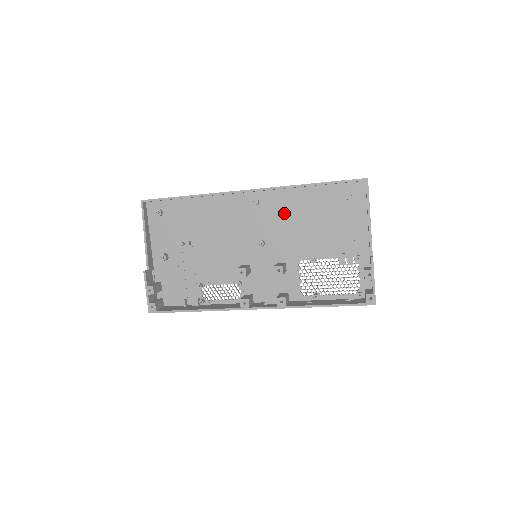
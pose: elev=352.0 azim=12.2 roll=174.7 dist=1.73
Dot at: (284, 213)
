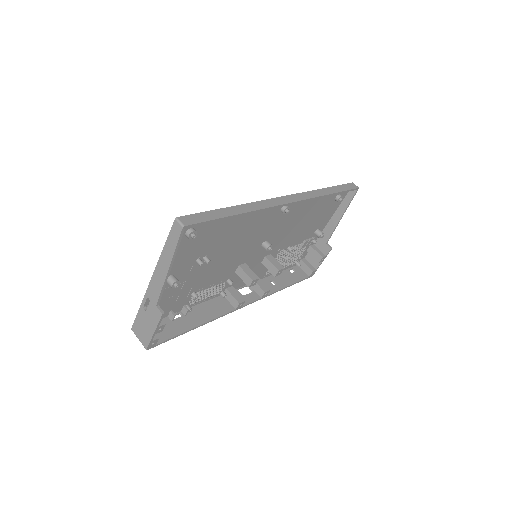
Dot at: (296, 215)
